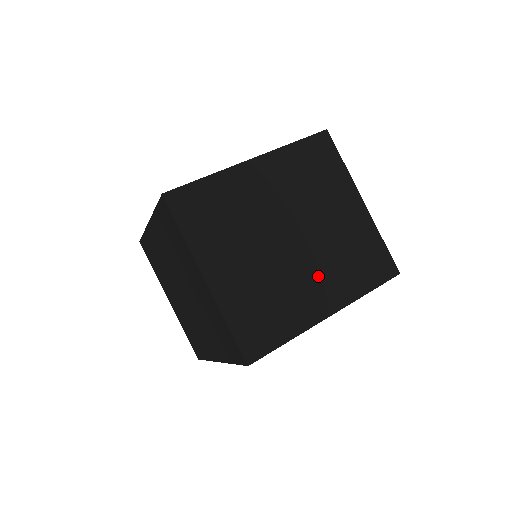
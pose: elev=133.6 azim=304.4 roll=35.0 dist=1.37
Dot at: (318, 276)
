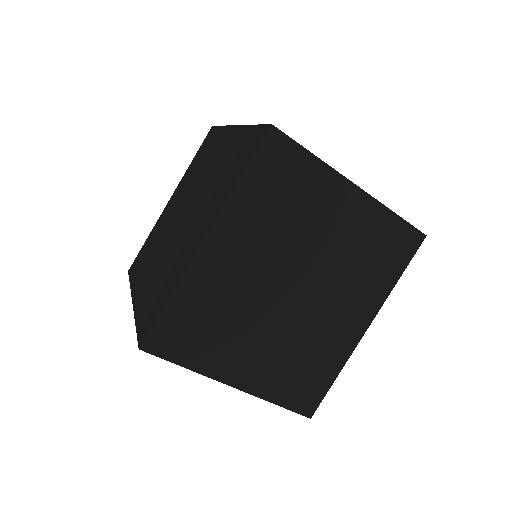
Dot at: (339, 304)
